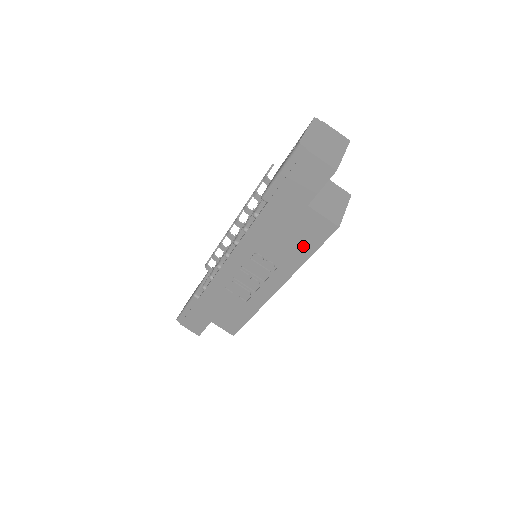
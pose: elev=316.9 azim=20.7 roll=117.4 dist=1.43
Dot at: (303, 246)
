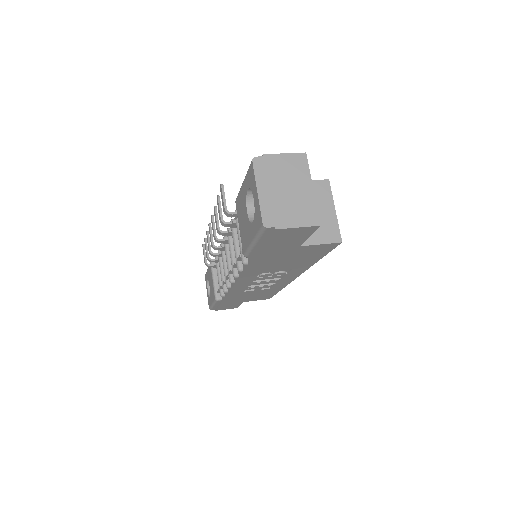
Dot at: (309, 259)
